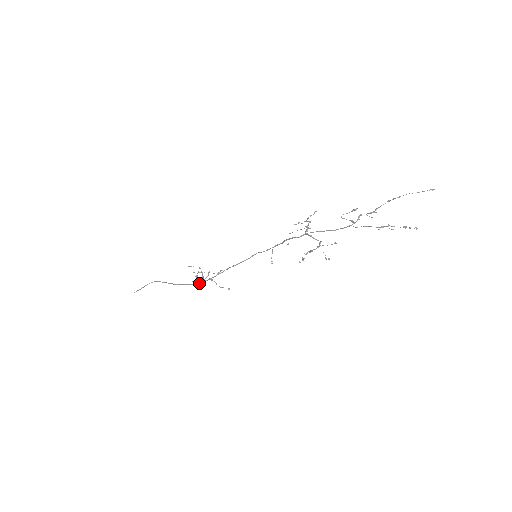
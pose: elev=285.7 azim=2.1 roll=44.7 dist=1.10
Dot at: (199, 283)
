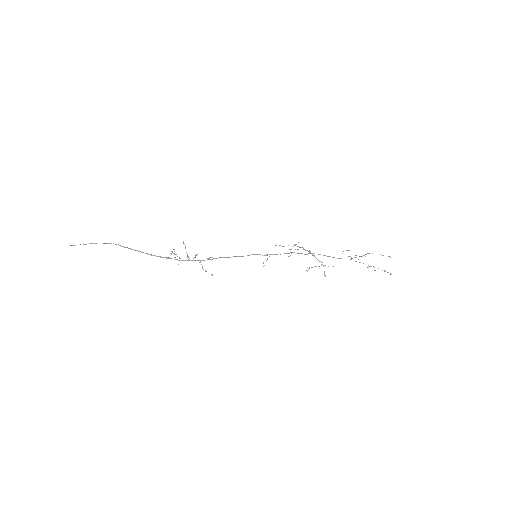
Dot at: (186, 260)
